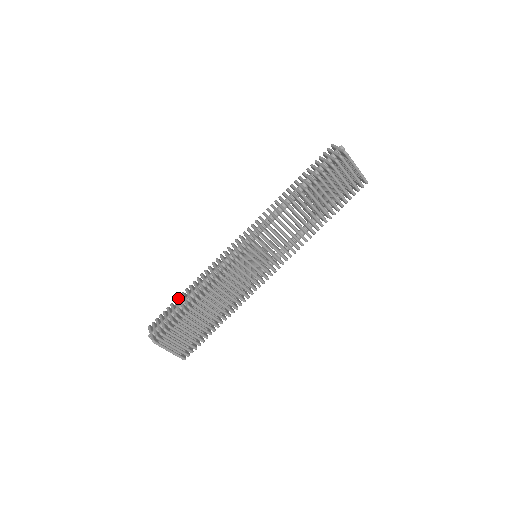
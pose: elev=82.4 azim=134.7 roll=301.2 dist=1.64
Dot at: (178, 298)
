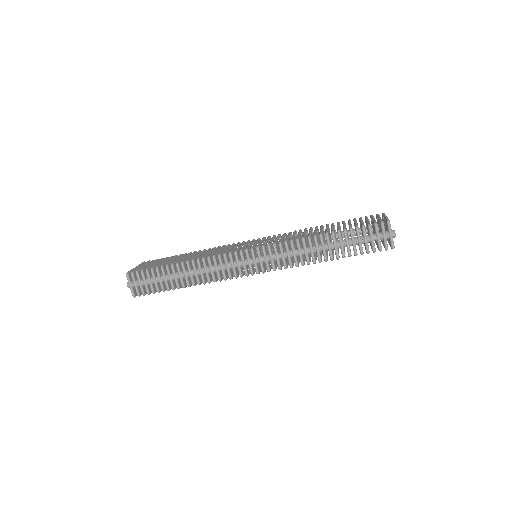
Dot at: (167, 270)
